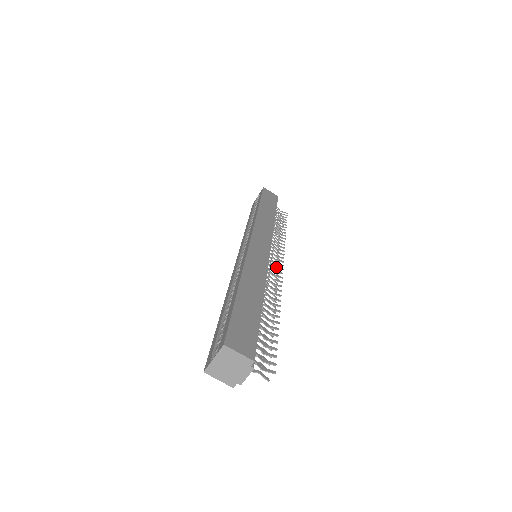
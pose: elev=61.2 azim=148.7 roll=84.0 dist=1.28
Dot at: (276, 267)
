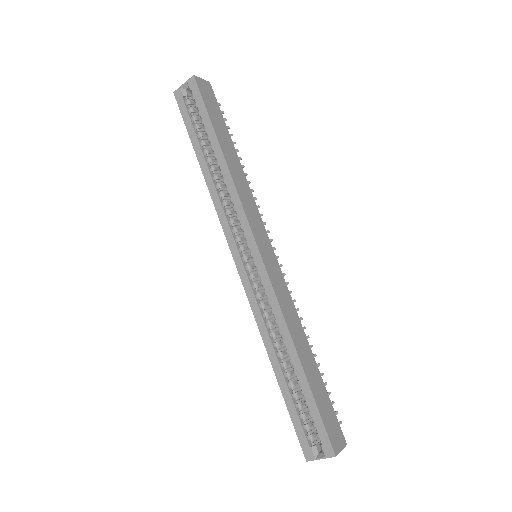
Dot at: occluded
